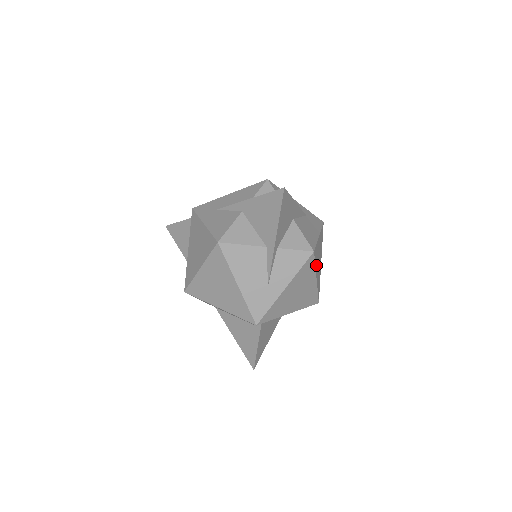
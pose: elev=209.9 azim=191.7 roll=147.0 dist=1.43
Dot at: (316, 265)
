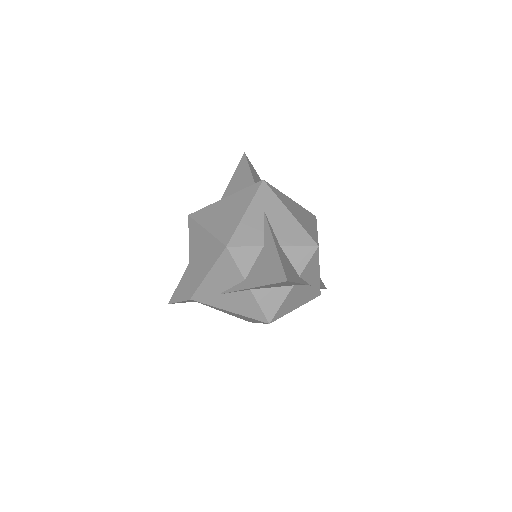
Dot at: (313, 231)
